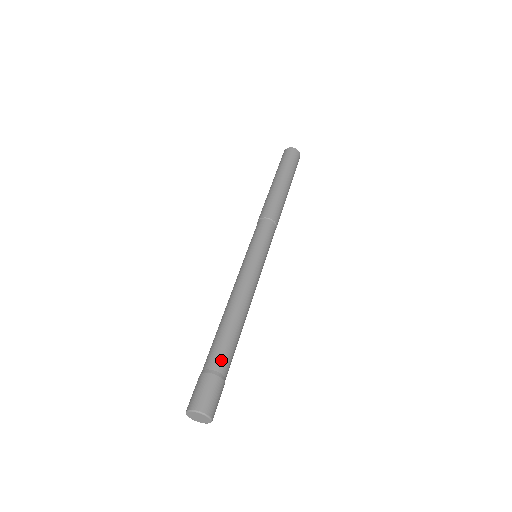
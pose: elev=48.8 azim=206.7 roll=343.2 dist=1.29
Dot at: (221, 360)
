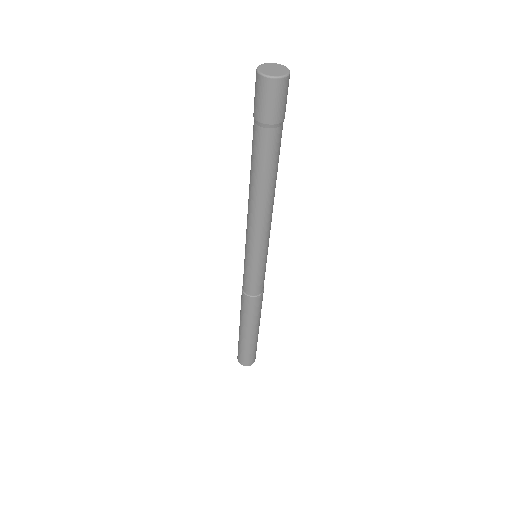
Dot at: occluded
